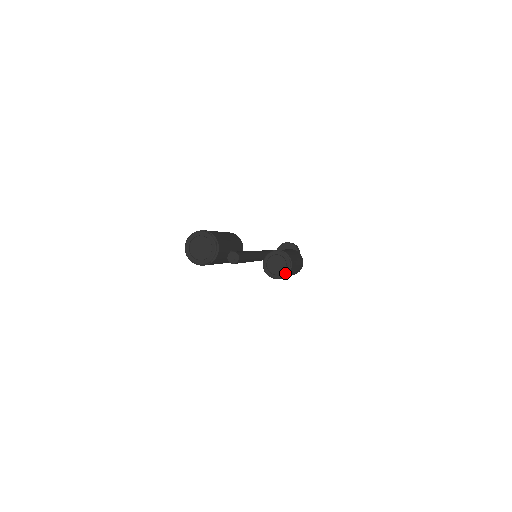
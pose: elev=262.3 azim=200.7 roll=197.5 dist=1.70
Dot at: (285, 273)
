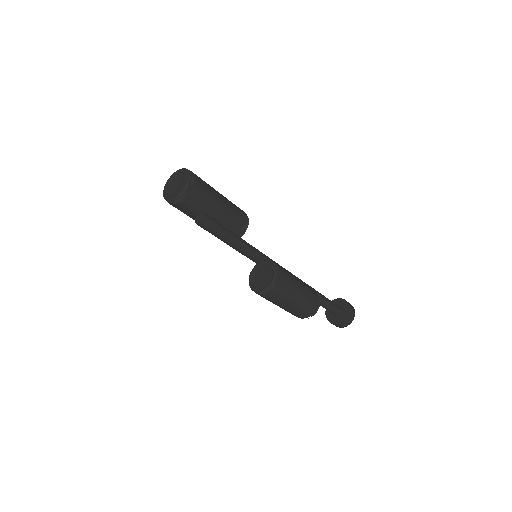
Dot at: (261, 289)
